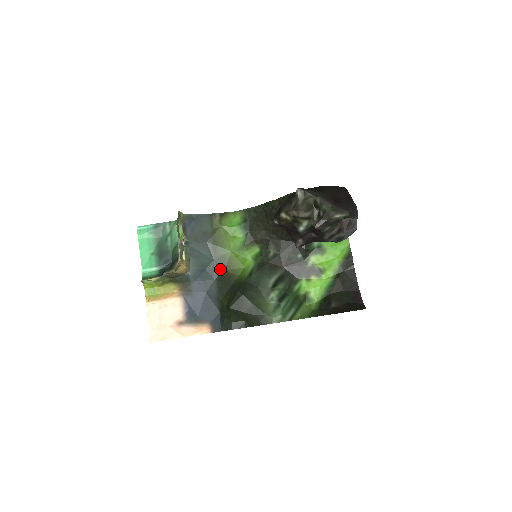
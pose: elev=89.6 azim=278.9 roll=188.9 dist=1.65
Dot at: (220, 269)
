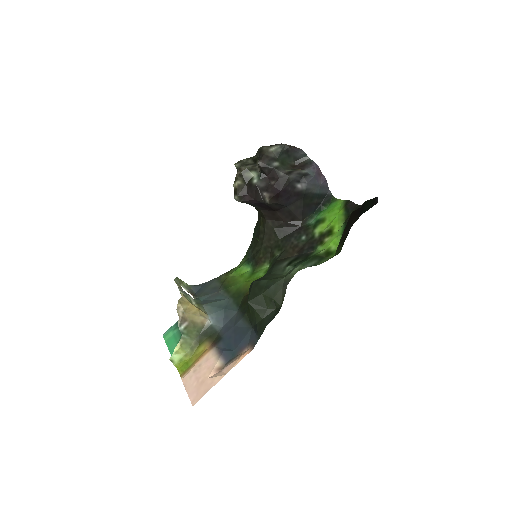
Dot at: (238, 300)
